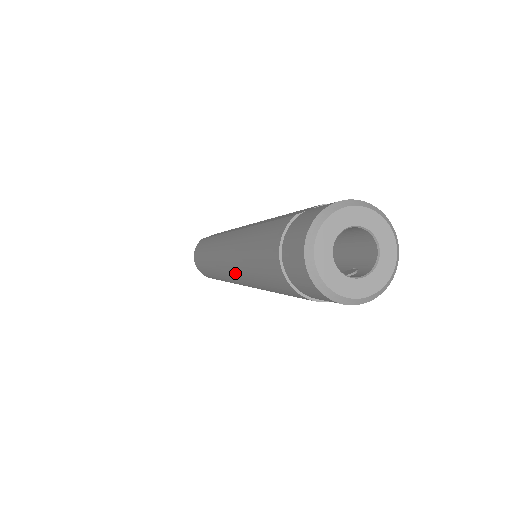
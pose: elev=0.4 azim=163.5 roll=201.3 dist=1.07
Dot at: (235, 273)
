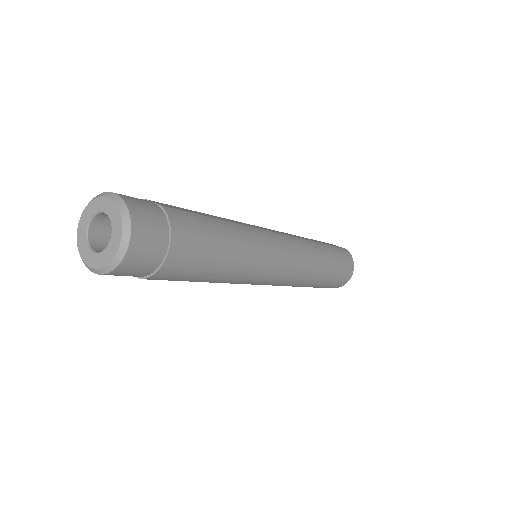
Dot at: occluded
